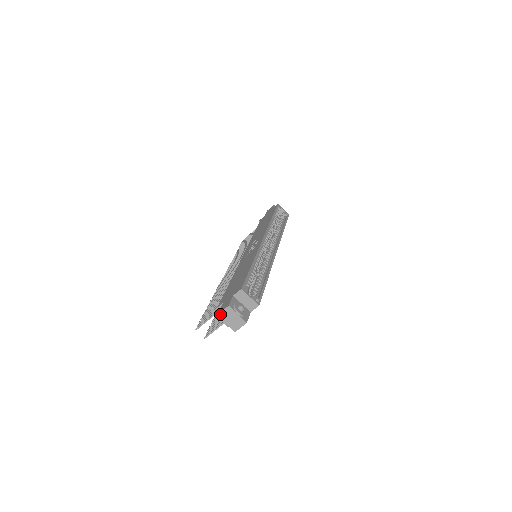
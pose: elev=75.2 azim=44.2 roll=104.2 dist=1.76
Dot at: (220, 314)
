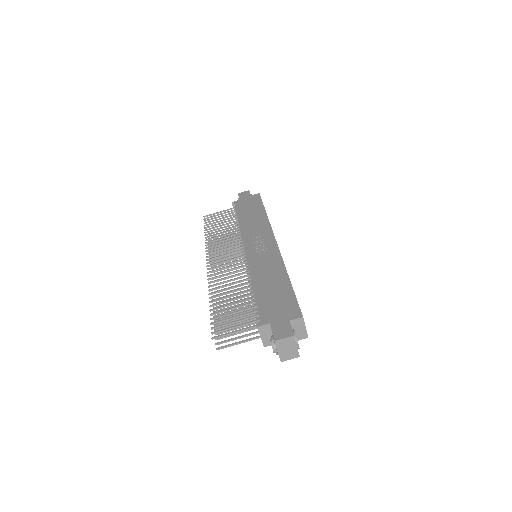
Dot at: (278, 341)
